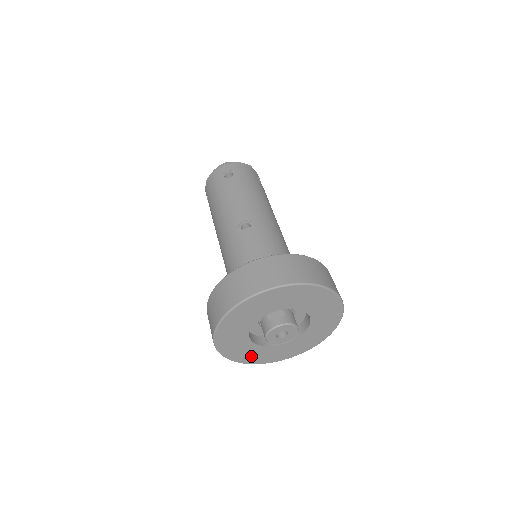
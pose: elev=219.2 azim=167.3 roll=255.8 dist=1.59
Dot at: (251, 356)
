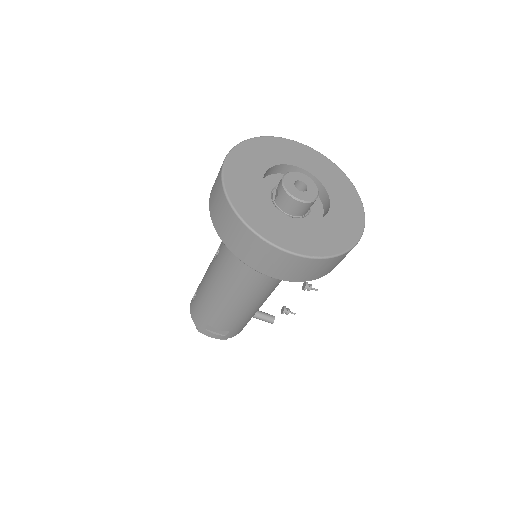
Dot at: (331, 240)
